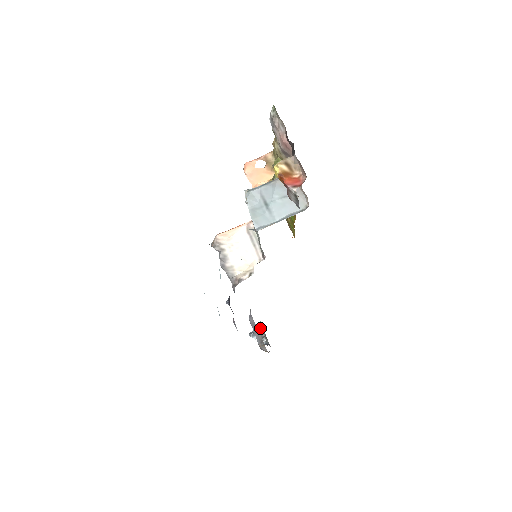
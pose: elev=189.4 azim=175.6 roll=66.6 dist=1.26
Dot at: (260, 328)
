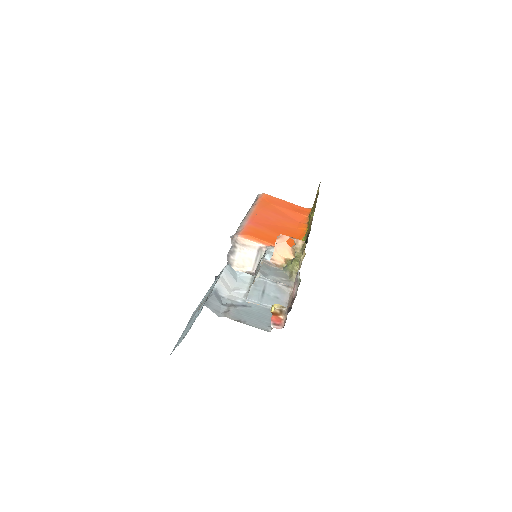
Dot at: occluded
